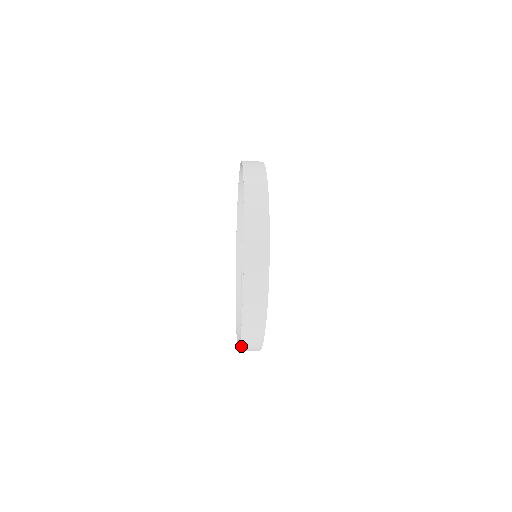
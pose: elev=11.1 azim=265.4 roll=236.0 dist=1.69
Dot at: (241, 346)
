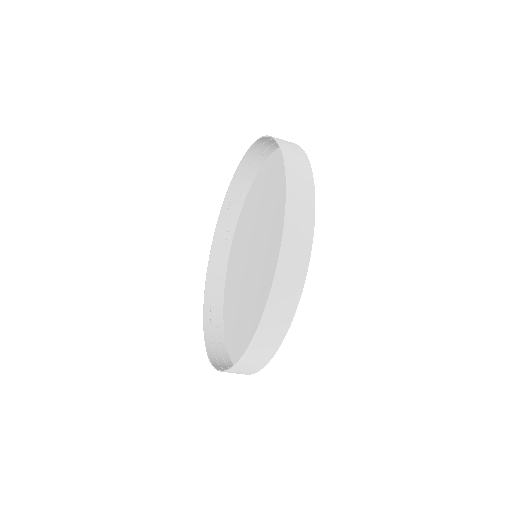
Dot at: (255, 337)
